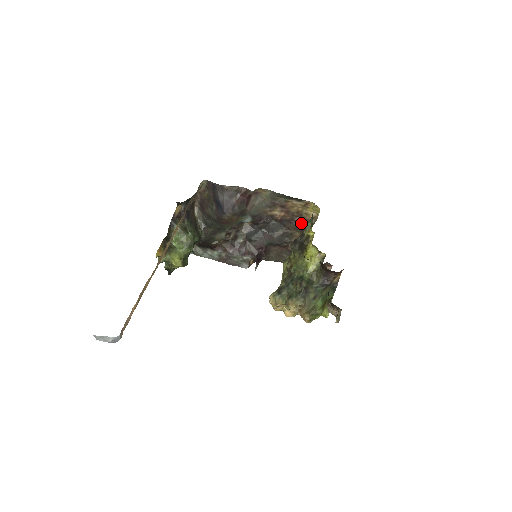
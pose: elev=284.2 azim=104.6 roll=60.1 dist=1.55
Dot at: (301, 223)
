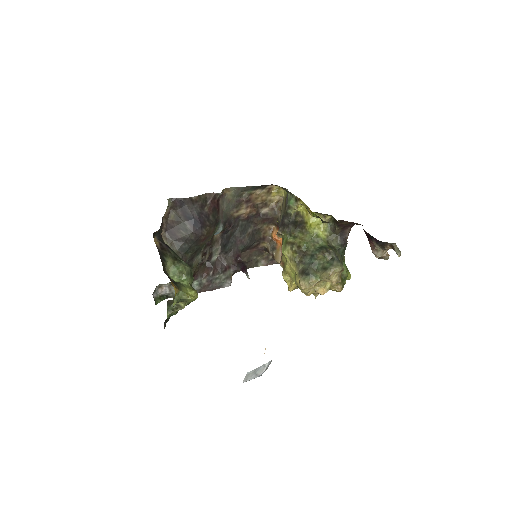
Dot at: (267, 213)
